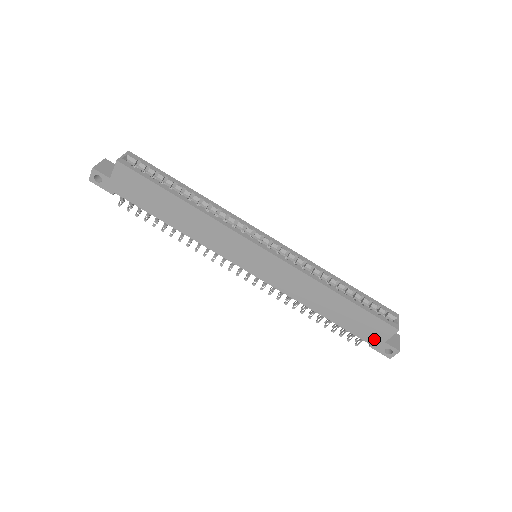
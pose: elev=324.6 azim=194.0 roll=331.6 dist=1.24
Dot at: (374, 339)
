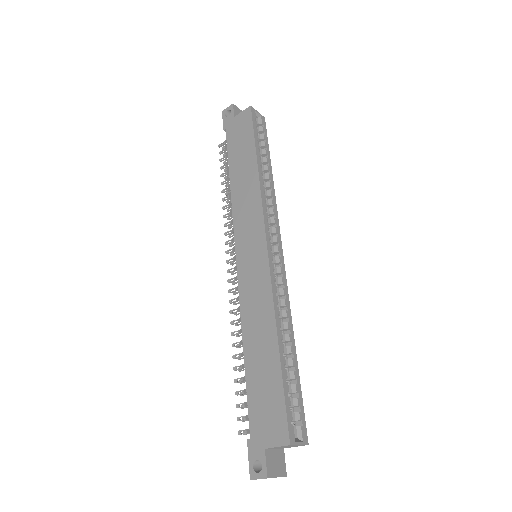
Dot at: (259, 433)
